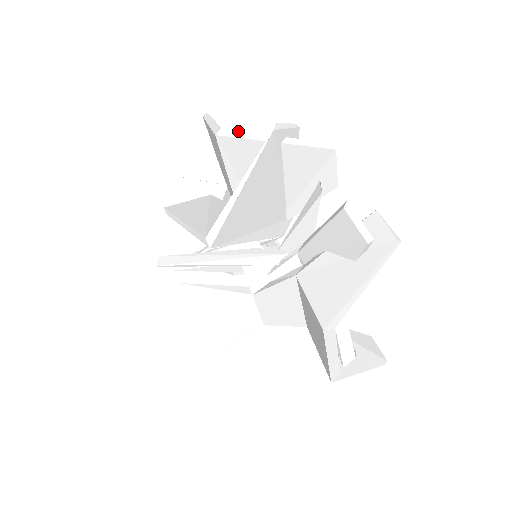
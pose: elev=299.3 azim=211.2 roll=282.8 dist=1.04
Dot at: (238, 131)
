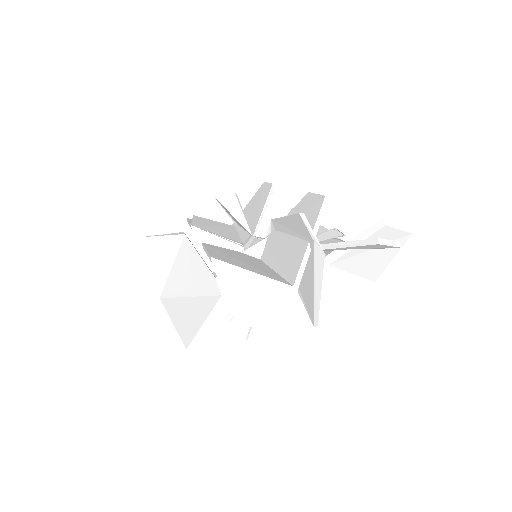
Dot at: (298, 274)
